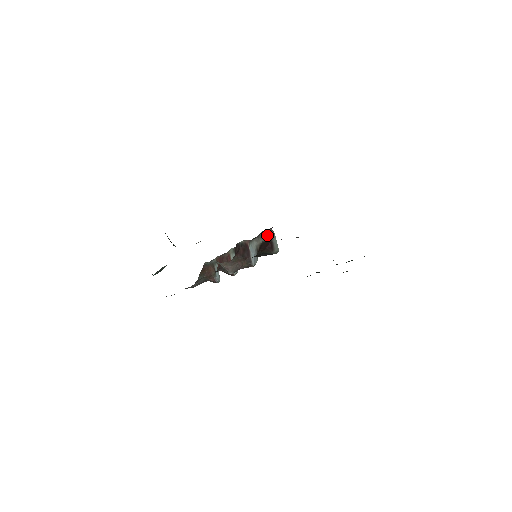
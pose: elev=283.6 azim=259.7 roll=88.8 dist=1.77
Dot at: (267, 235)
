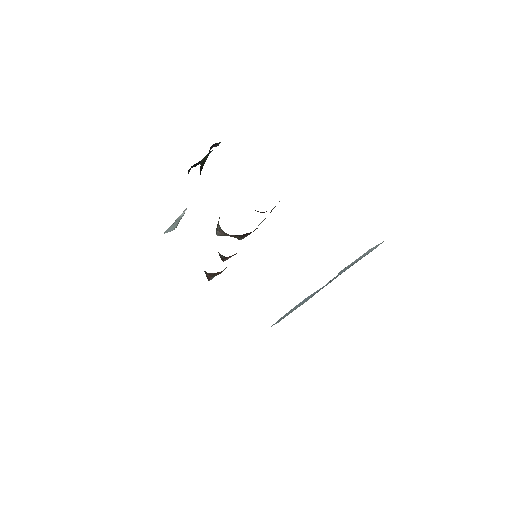
Dot at: (274, 207)
